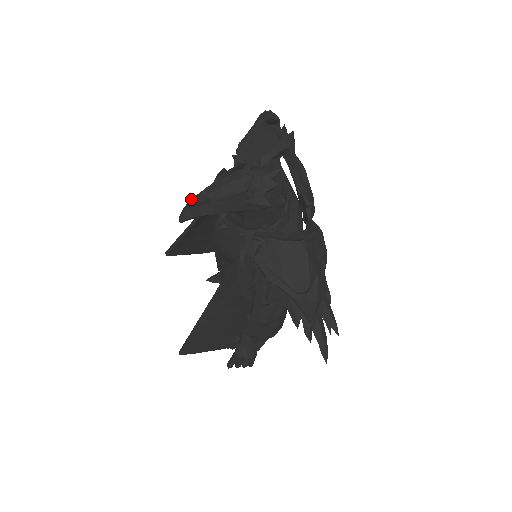
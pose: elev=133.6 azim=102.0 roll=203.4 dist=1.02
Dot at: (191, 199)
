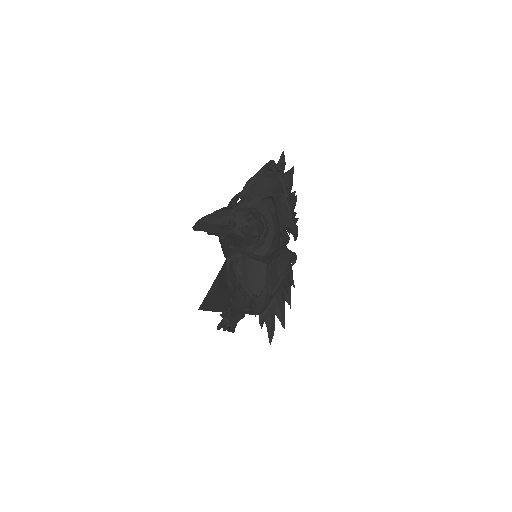
Dot at: (201, 218)
